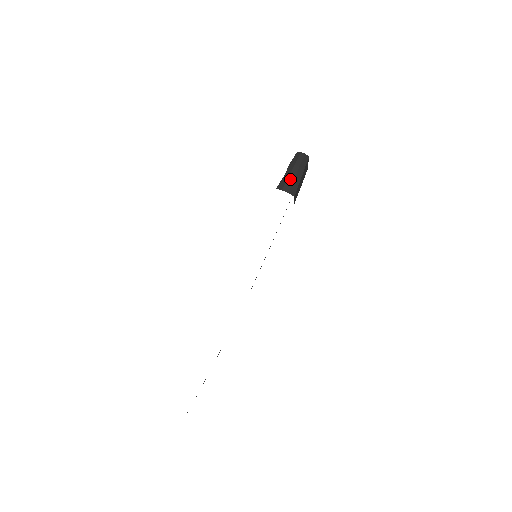
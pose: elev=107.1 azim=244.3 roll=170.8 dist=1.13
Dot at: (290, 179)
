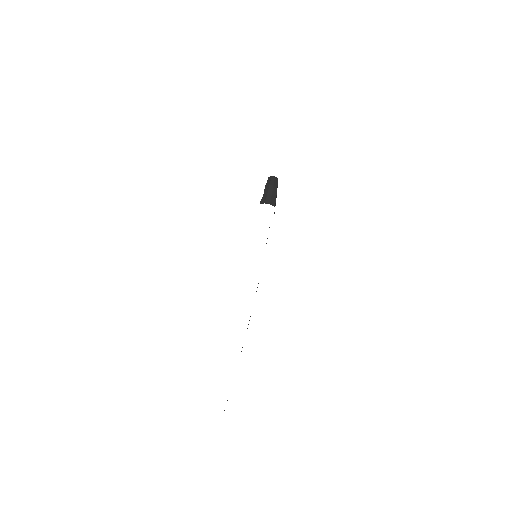
Dot at: (269, 195)
